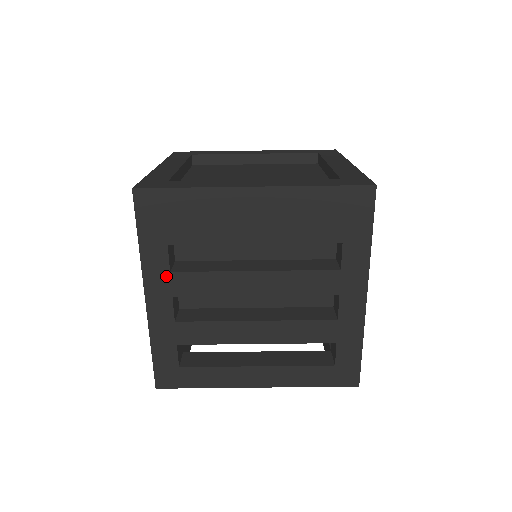
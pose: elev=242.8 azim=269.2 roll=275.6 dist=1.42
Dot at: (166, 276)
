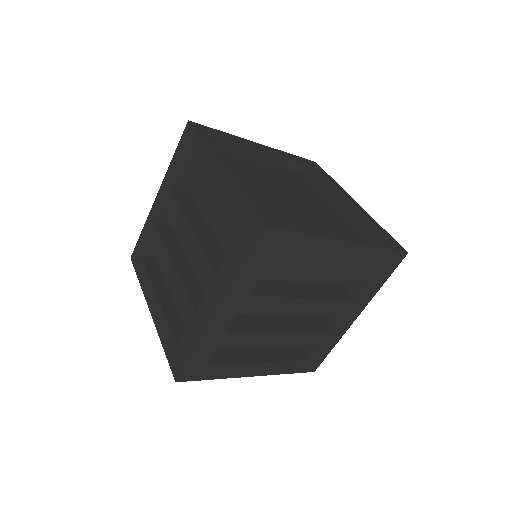
Dot at: (244, 297)
